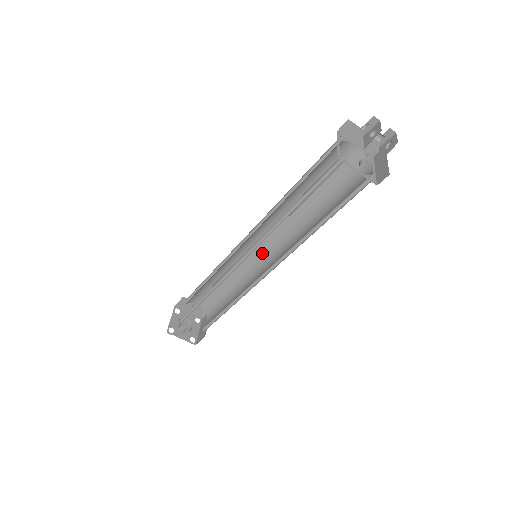
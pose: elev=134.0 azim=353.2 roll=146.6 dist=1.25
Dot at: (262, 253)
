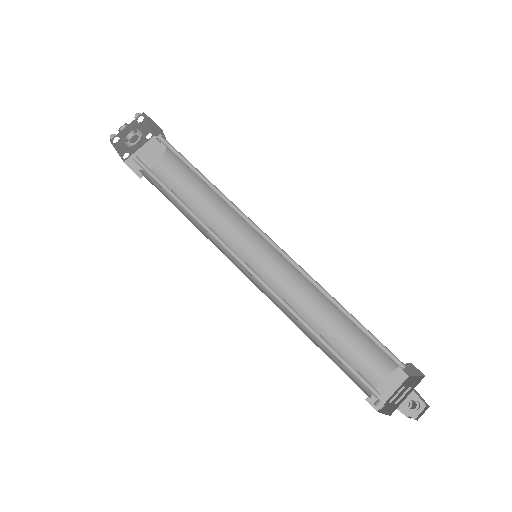
Dot at: (263, 242)
